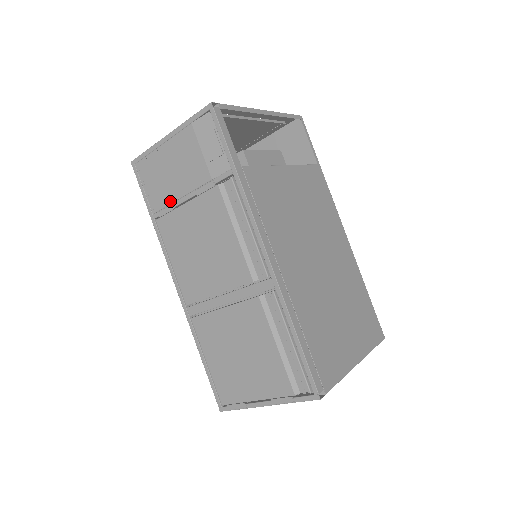
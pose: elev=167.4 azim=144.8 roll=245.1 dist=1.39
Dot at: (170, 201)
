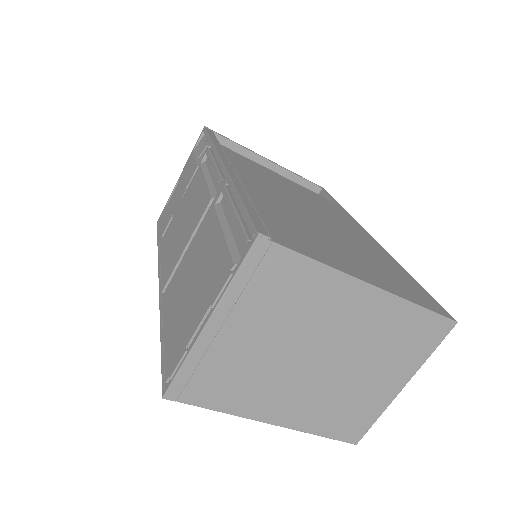
Dot at: occluded
